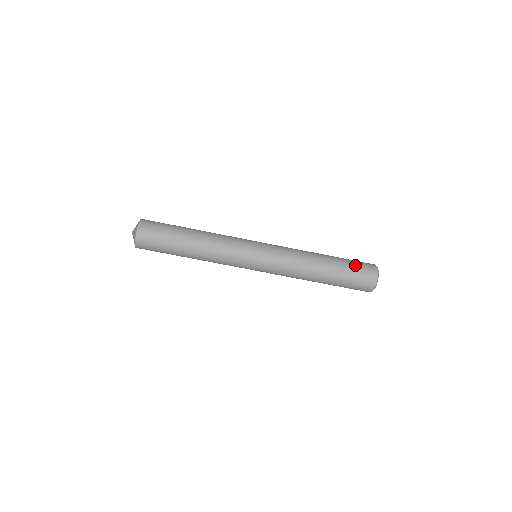
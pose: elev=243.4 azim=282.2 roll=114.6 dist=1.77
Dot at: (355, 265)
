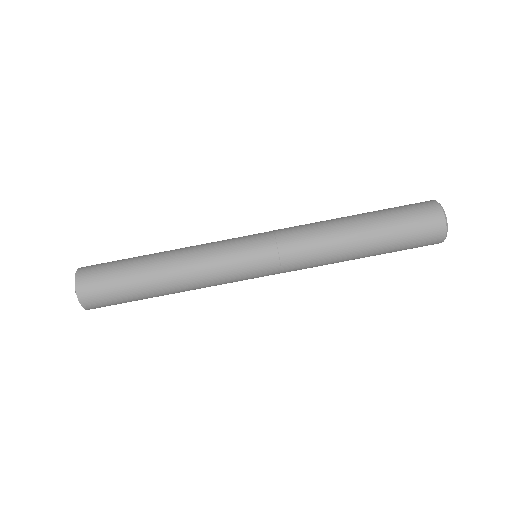
Dot at: (400, 208)
